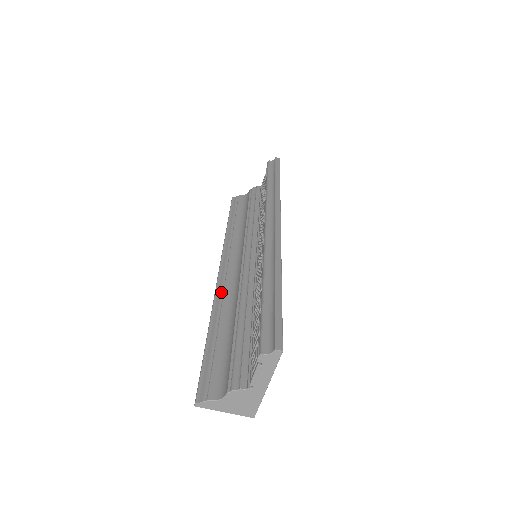
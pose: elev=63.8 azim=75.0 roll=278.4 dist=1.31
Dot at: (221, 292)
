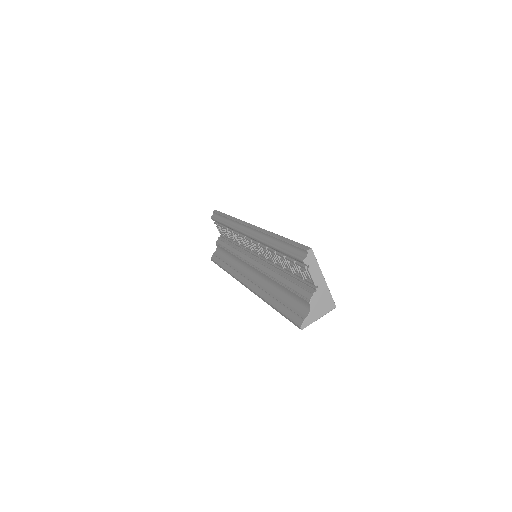
Dot at: (257, 288)
